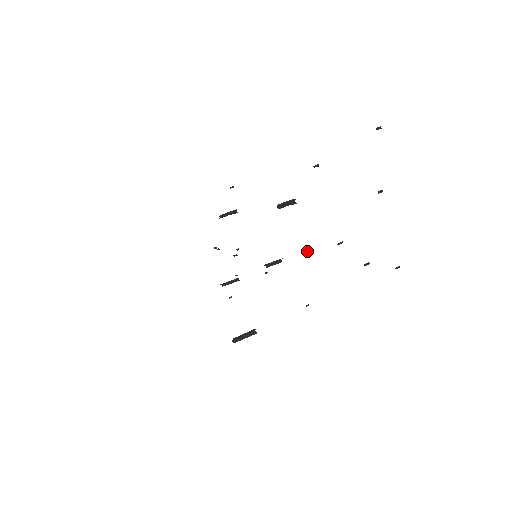
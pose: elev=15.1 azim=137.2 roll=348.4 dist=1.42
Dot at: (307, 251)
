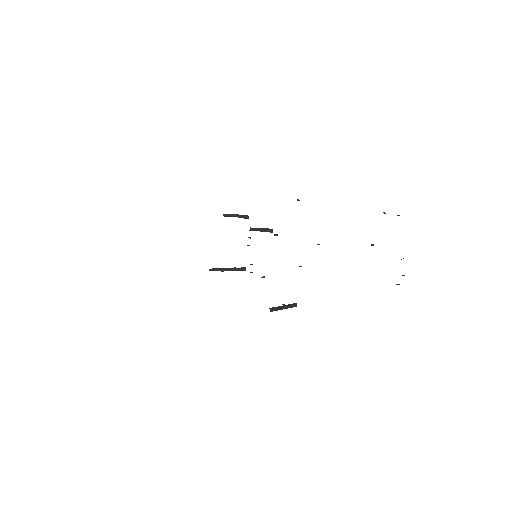
Dot at: occluded
